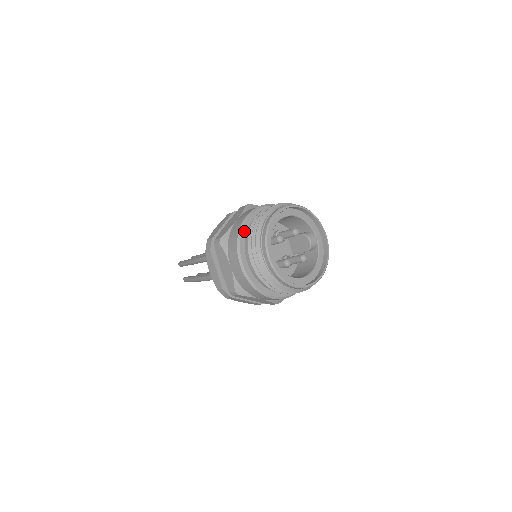
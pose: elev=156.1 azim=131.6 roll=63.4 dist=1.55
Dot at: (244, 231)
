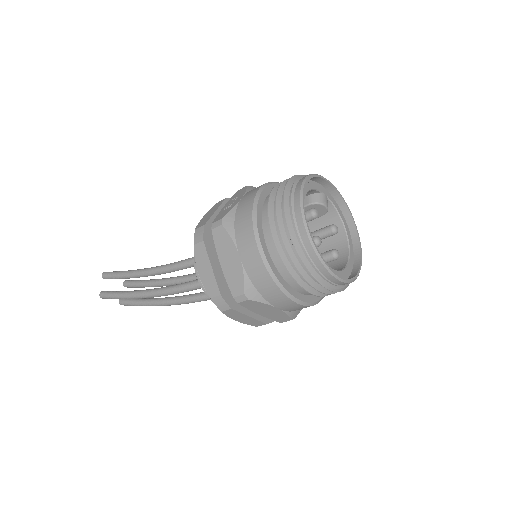
Dot at: (273, 268)
